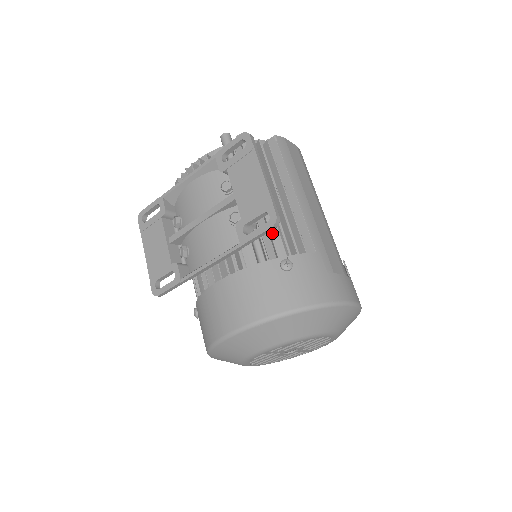
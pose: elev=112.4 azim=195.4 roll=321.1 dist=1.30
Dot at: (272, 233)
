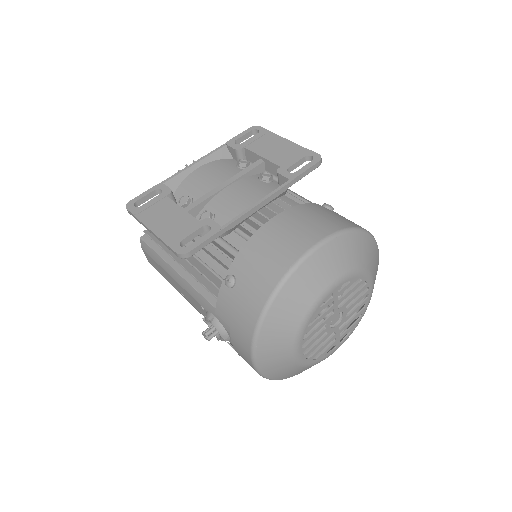
Dot at: (298, 195)
